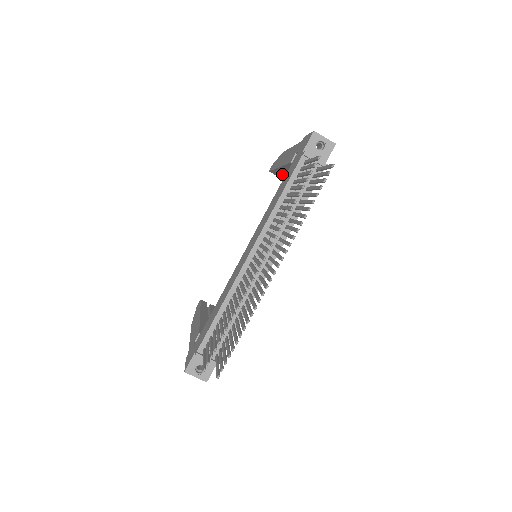
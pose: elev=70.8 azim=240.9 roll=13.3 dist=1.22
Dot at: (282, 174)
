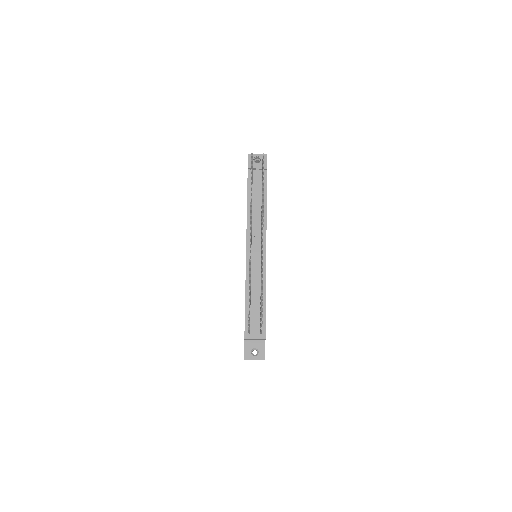
Dot at: occluded
